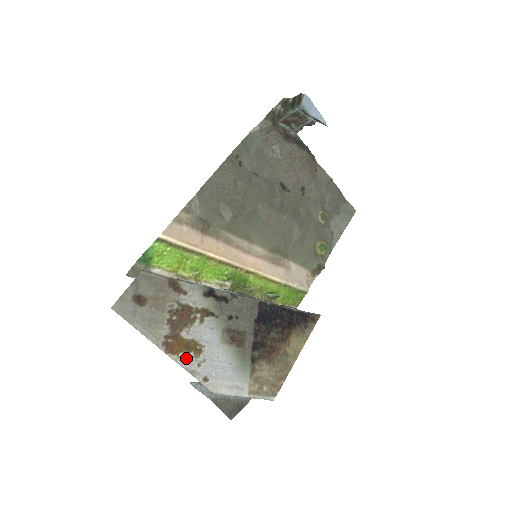
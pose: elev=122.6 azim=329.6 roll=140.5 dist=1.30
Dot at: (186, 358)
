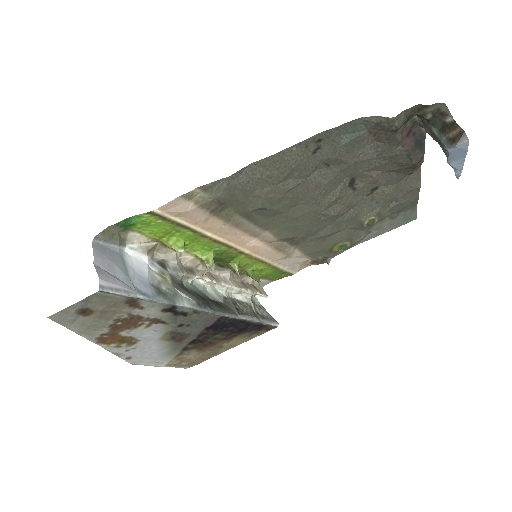
Dot at: (116, 347)
